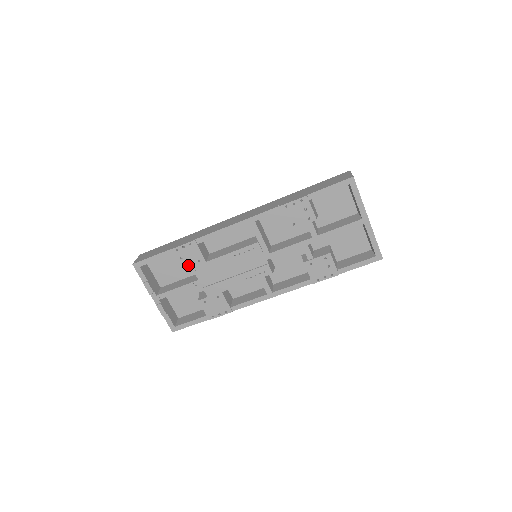
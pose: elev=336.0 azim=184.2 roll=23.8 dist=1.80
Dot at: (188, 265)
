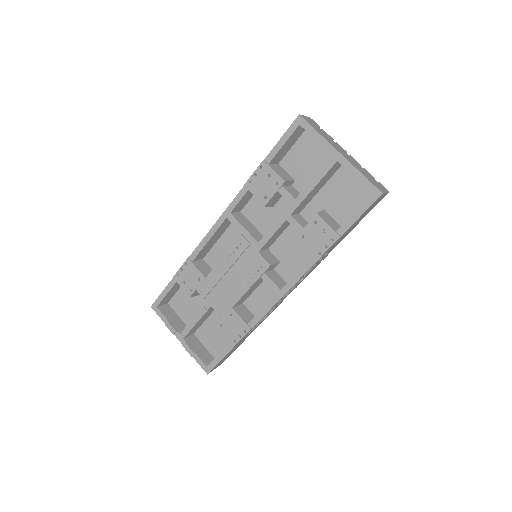
Dot at: (192, 288)
